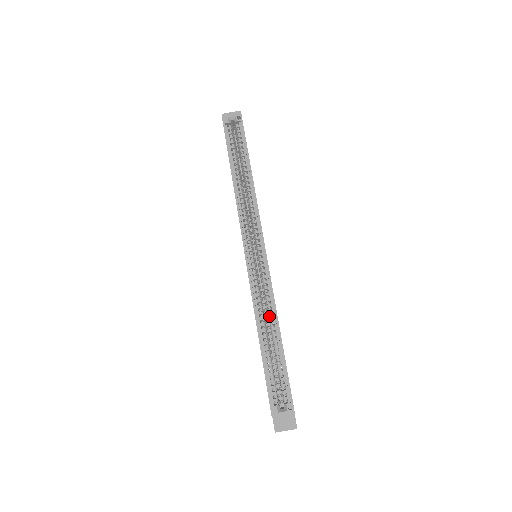
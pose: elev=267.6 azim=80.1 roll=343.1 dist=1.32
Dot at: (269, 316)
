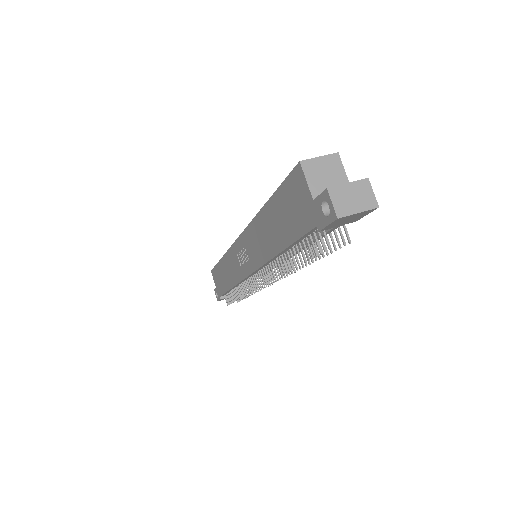
Dot at: occluded
